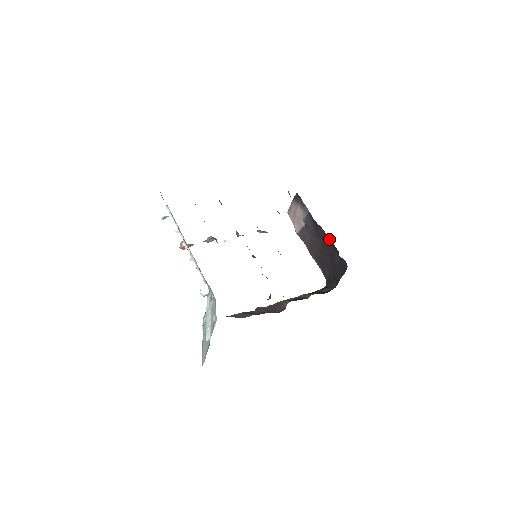
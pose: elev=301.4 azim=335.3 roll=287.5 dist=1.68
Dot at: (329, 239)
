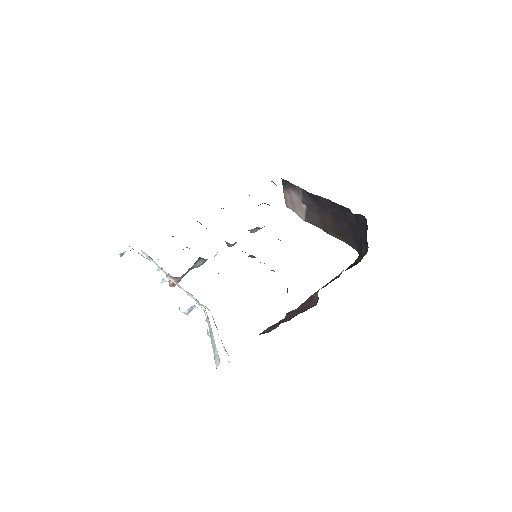
Dot at: (334, 203)
